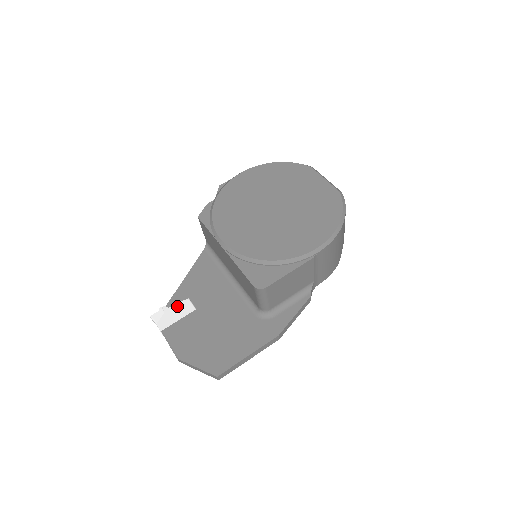
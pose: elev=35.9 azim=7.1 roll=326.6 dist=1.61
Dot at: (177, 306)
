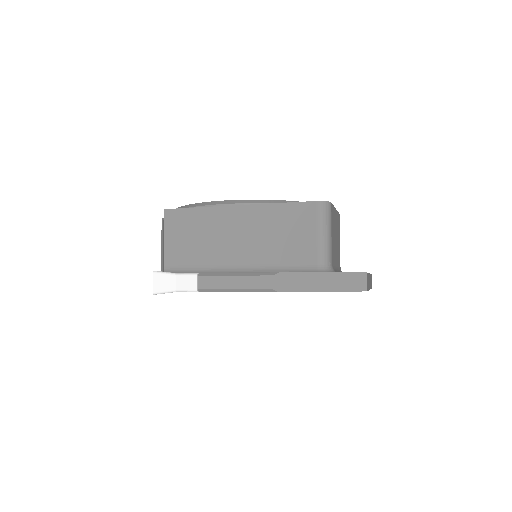
Dot at: occluded
